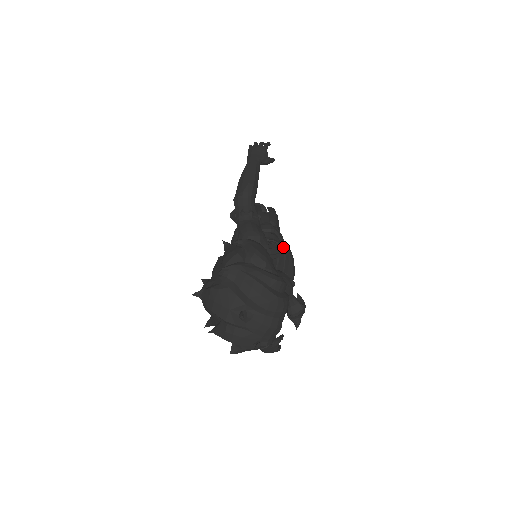
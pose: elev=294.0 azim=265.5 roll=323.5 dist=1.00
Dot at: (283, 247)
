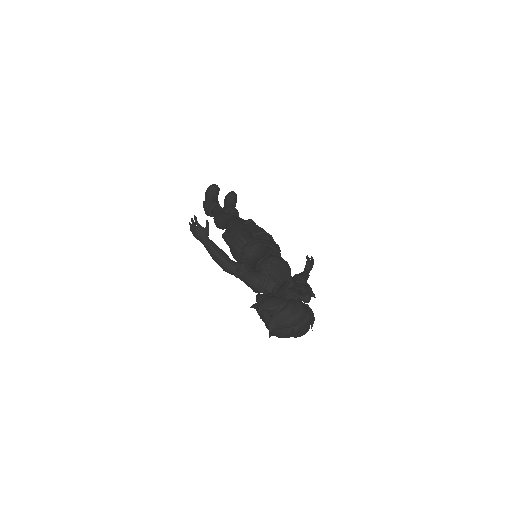
Dot at: (267, 265)
